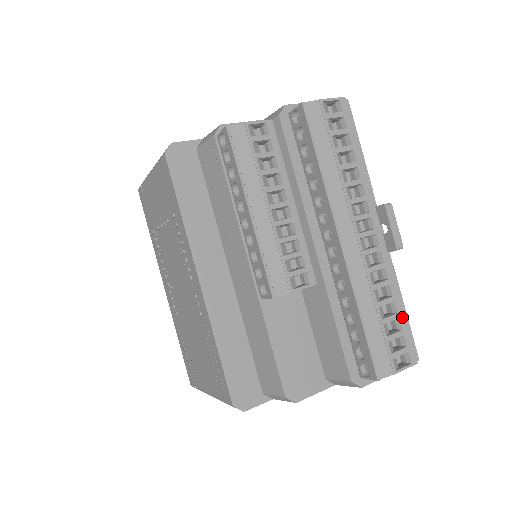
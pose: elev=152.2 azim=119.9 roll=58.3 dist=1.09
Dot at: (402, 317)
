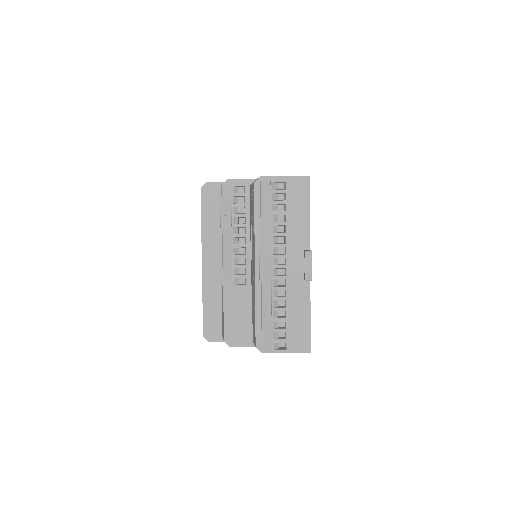
Dot at: (289, 322)
